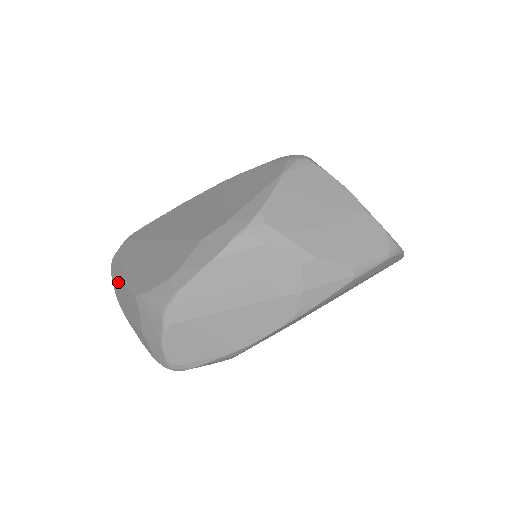
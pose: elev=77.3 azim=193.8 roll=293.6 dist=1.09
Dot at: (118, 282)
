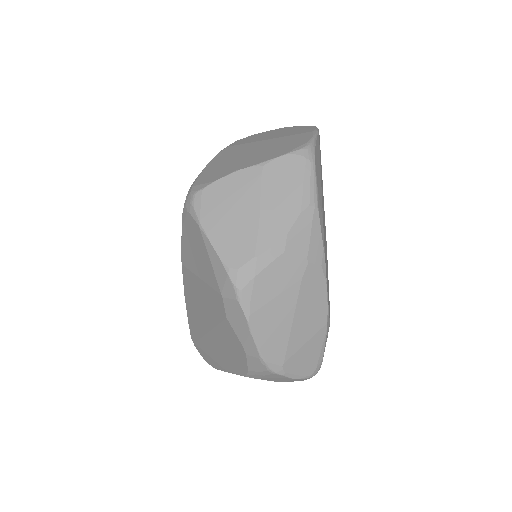
Dot at: occluded
